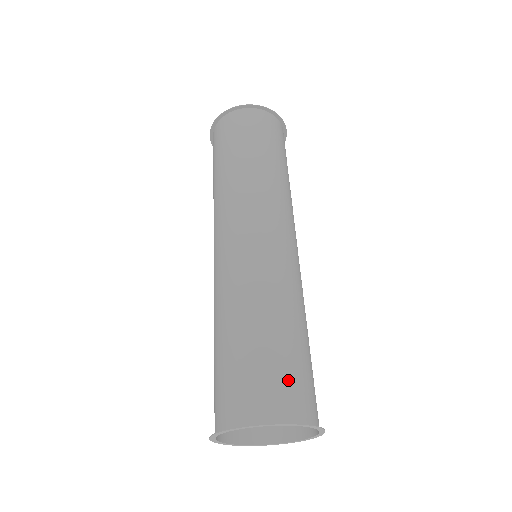
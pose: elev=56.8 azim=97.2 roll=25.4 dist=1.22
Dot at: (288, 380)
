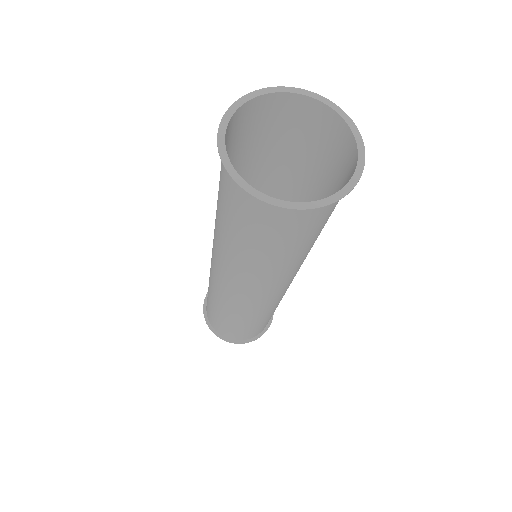
Dot at: (260, 329)
